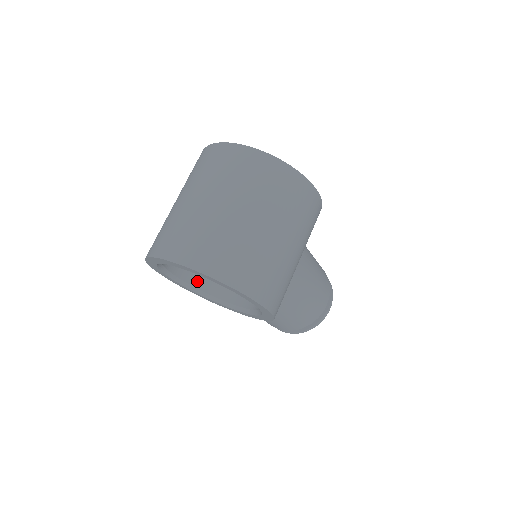
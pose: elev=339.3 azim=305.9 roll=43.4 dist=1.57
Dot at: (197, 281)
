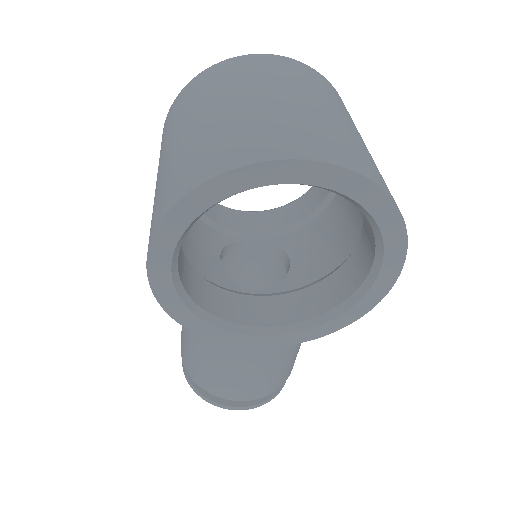
Dot at: (192, 290)
